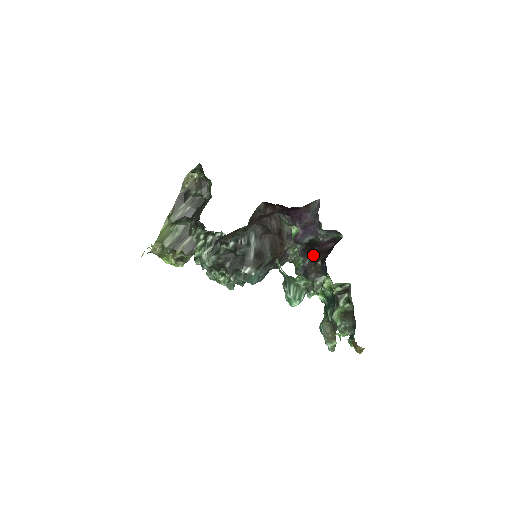
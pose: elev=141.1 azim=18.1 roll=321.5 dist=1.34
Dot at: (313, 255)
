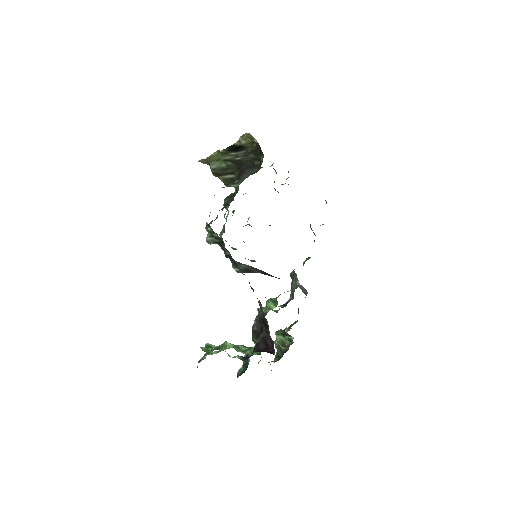
Dot at: (260, 331)
